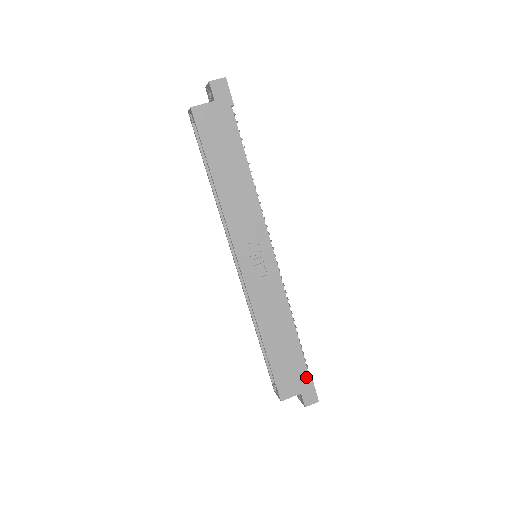
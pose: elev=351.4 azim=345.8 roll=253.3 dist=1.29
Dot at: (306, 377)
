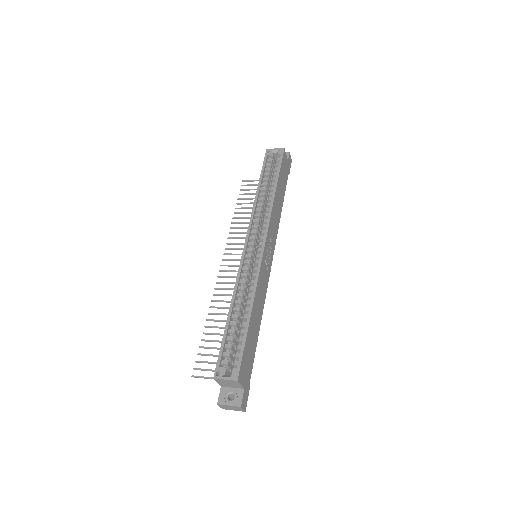
Dot at: (250, 377)
